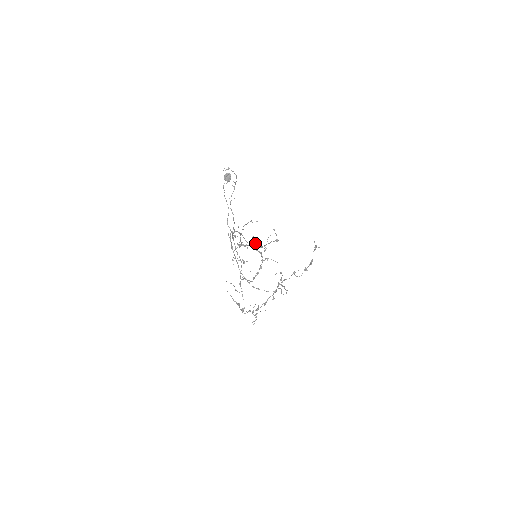
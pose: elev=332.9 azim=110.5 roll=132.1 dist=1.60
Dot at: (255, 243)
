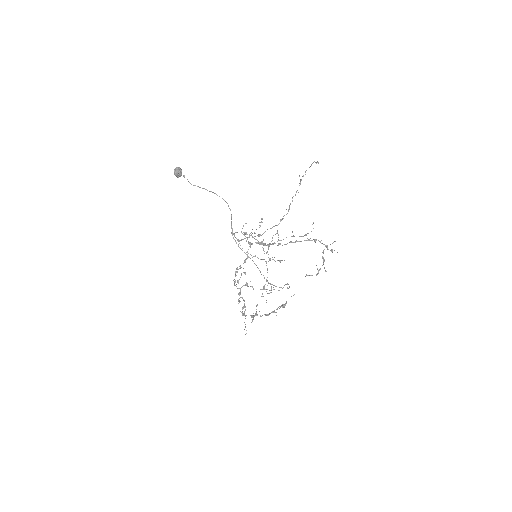
Dot at: occluded
